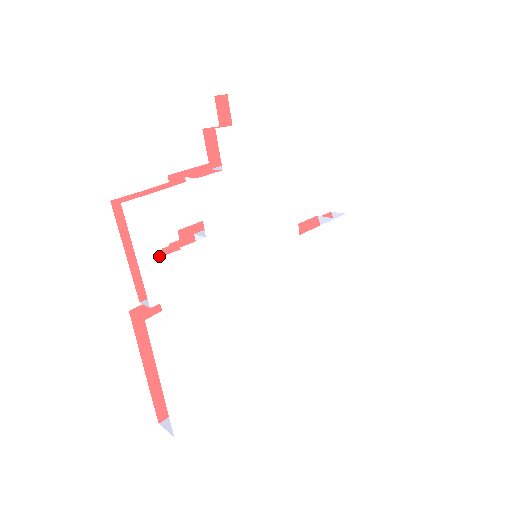
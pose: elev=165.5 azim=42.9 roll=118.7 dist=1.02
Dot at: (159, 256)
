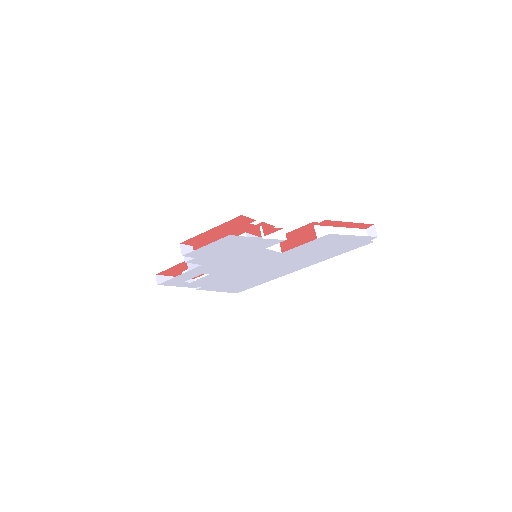
Dot at: (188, 283)
